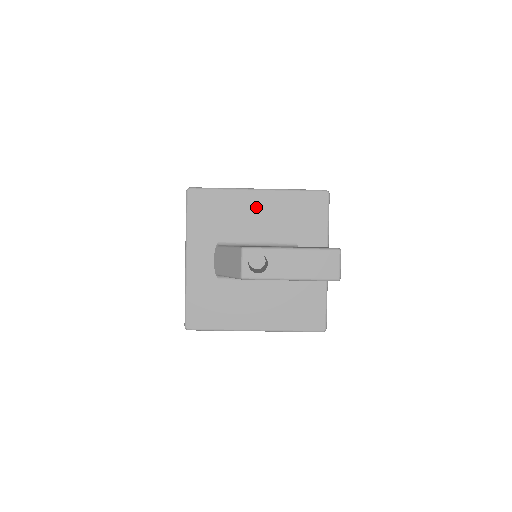
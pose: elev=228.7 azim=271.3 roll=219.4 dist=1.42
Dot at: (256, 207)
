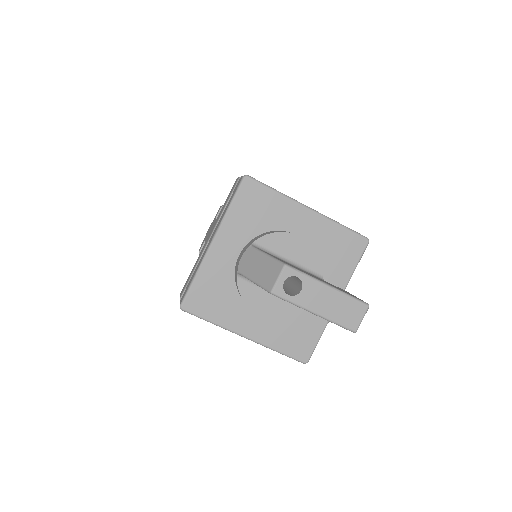
Dot at: (300, 224)
